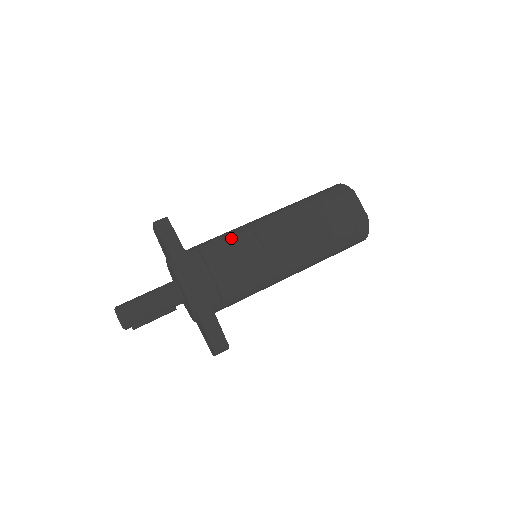
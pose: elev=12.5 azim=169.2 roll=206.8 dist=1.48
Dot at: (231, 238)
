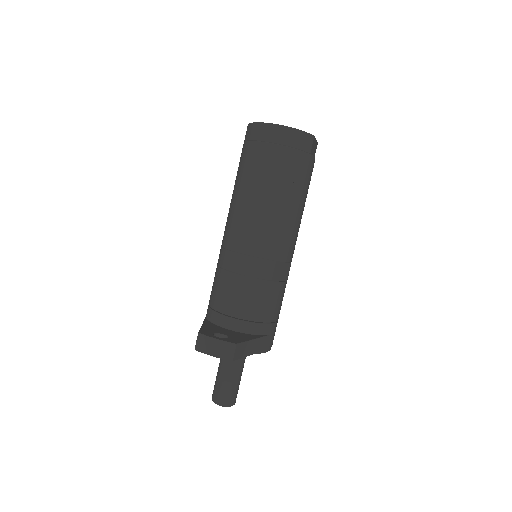
Dot at: (272, 287)
